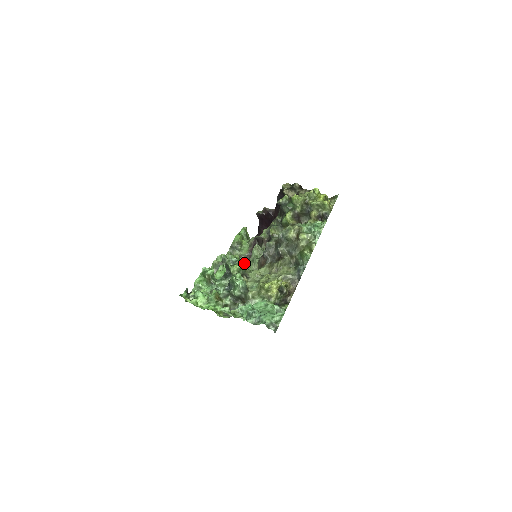
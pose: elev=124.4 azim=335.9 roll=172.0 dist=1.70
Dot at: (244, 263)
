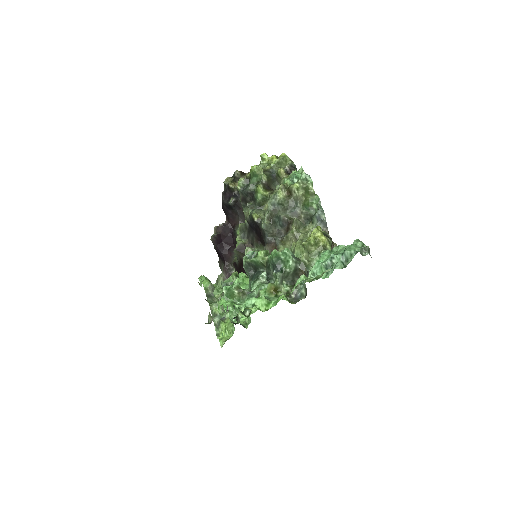
Dot at: occluded
